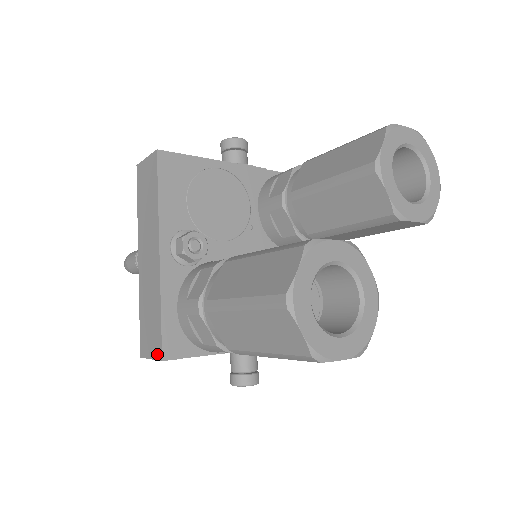
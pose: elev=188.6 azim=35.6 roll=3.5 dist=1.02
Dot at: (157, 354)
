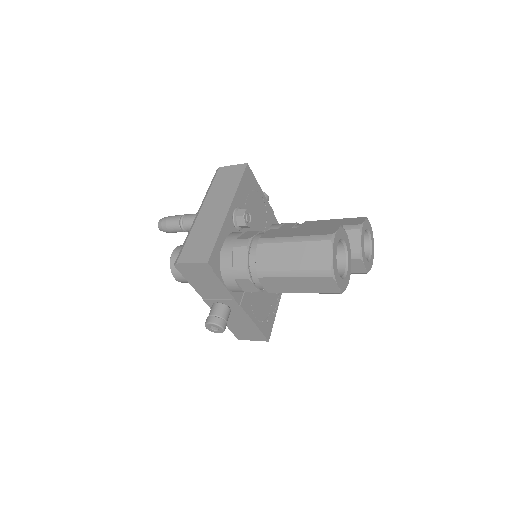
Dot at: (203, 259)
